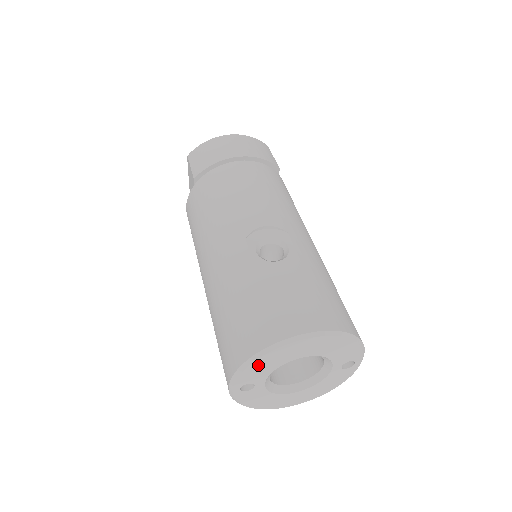
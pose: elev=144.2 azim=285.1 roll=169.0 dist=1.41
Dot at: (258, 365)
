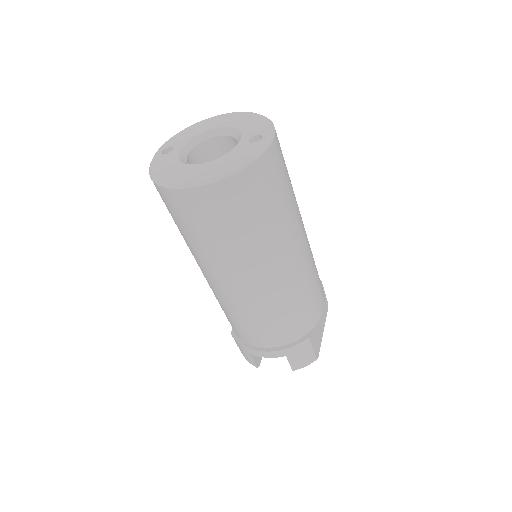
Dot at: (187, 132)
